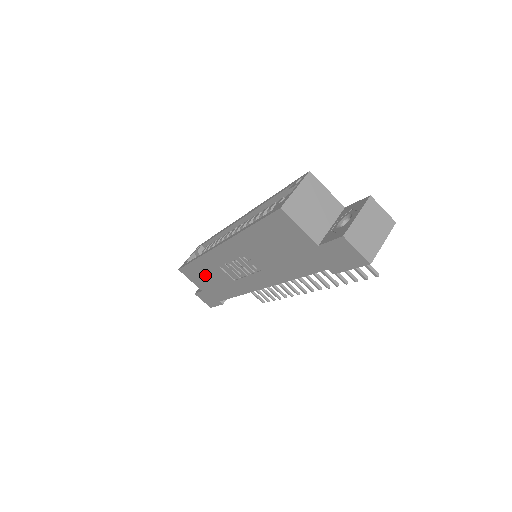
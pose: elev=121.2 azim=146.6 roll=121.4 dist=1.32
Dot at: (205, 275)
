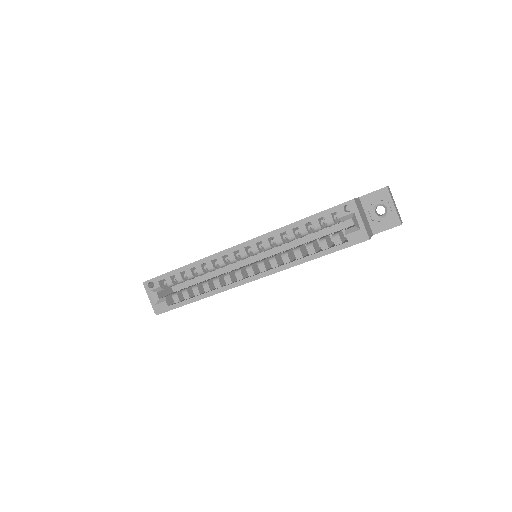
Dot at: occluded
